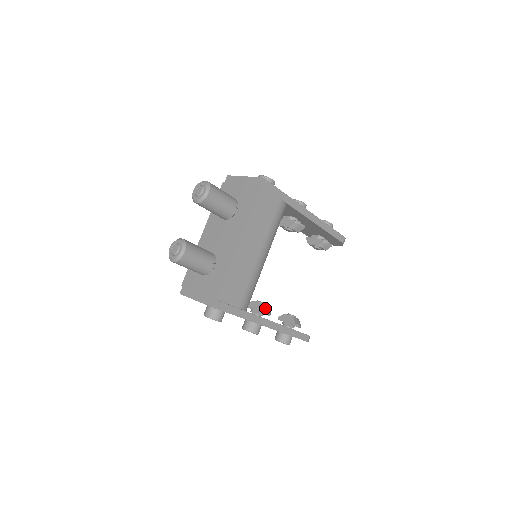
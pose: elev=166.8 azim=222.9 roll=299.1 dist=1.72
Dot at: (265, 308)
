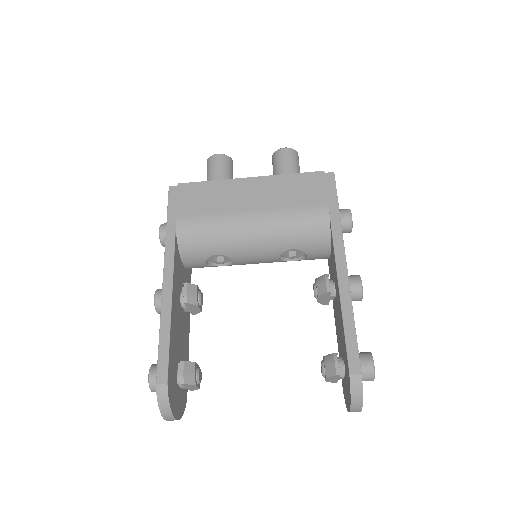
Dot at: (192, 289)
